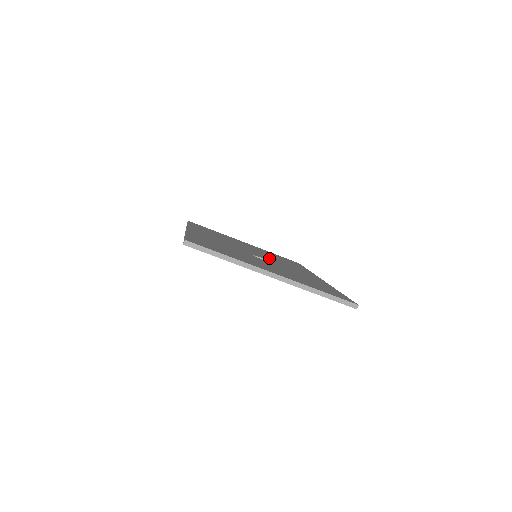
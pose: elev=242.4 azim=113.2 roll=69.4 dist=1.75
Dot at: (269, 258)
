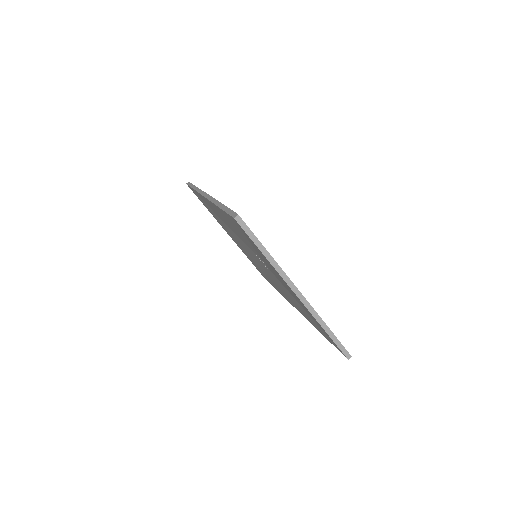
Dot at: occluded
